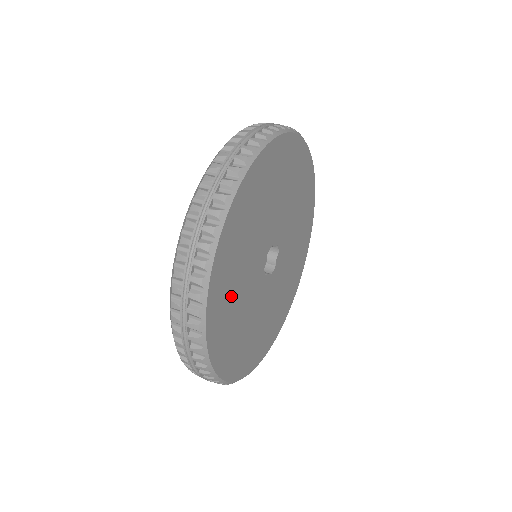
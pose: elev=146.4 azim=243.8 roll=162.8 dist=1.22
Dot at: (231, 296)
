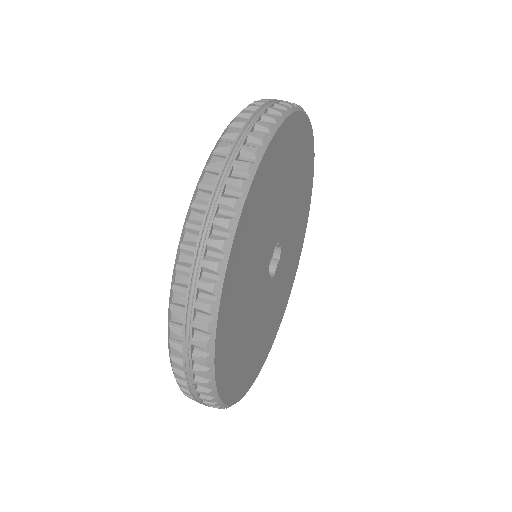
Dot at: (248, 258)
